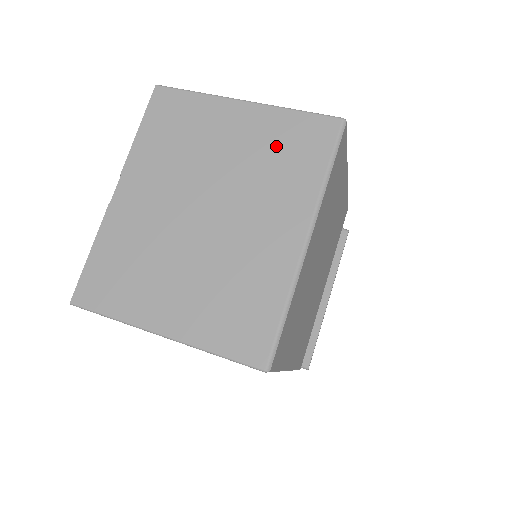
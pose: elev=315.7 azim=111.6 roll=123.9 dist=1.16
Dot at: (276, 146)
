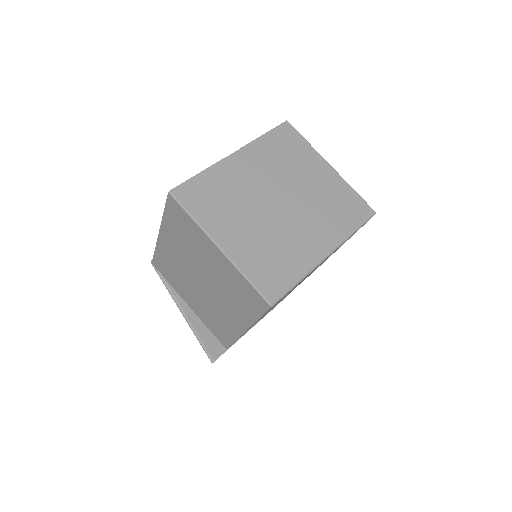
Dot at: (336, 199)
